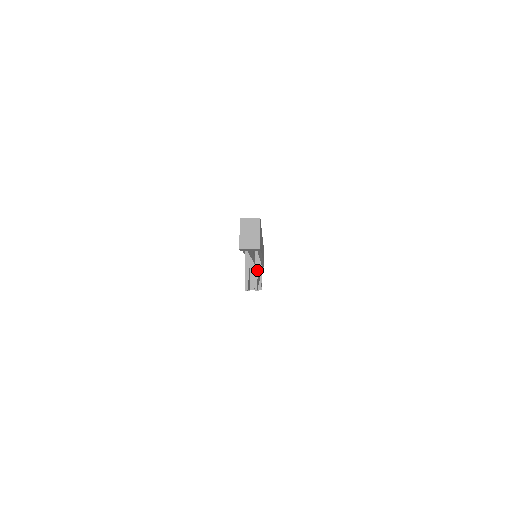
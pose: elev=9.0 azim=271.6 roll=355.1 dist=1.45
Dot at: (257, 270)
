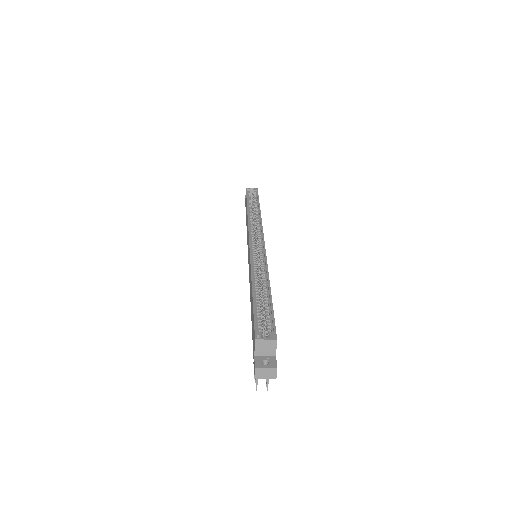
Dot at: occluded
